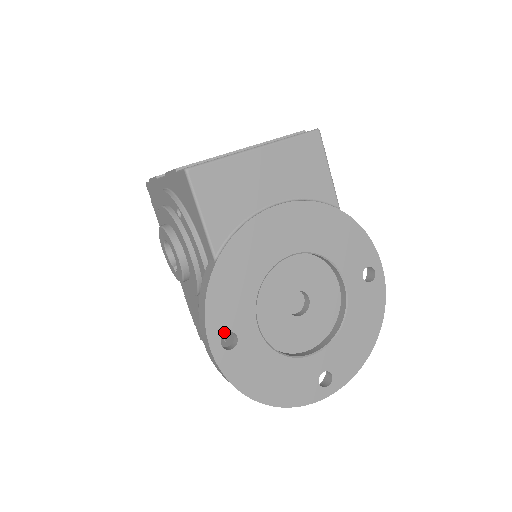
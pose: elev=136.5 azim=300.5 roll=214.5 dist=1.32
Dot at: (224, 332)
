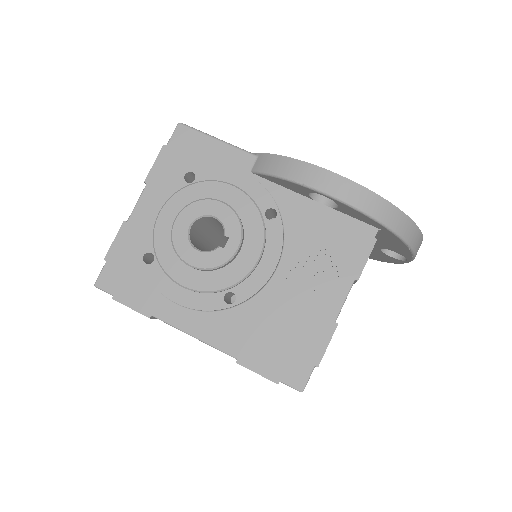
Dot at: occluded
